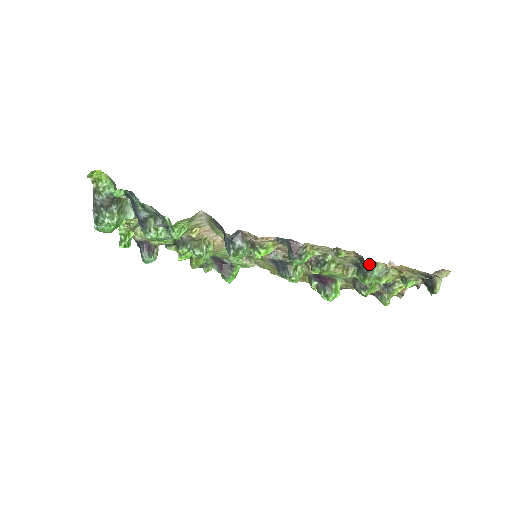
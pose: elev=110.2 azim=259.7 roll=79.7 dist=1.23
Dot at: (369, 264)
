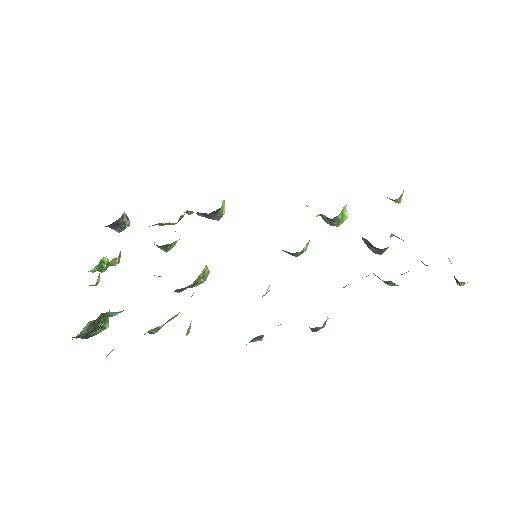
Dot at: (389, 282)
